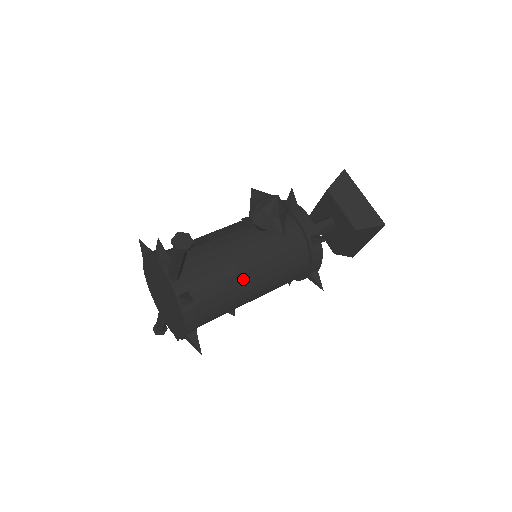
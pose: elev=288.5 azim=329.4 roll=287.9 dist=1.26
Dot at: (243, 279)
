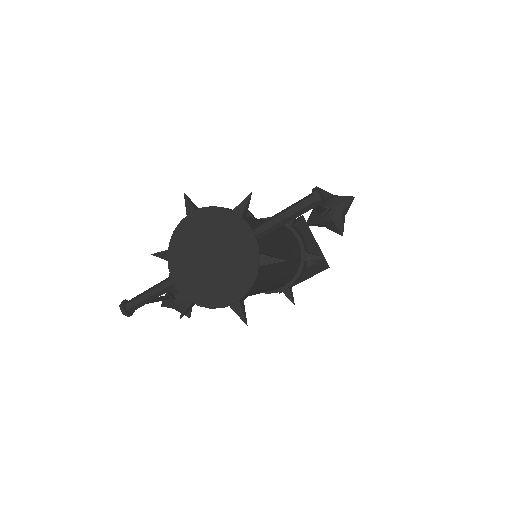
Dot at: (279, 265)
